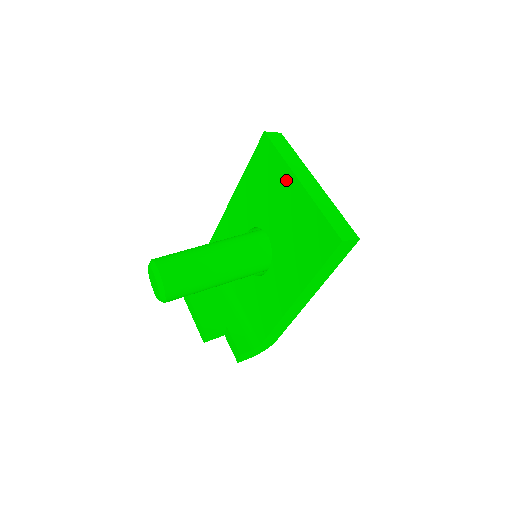
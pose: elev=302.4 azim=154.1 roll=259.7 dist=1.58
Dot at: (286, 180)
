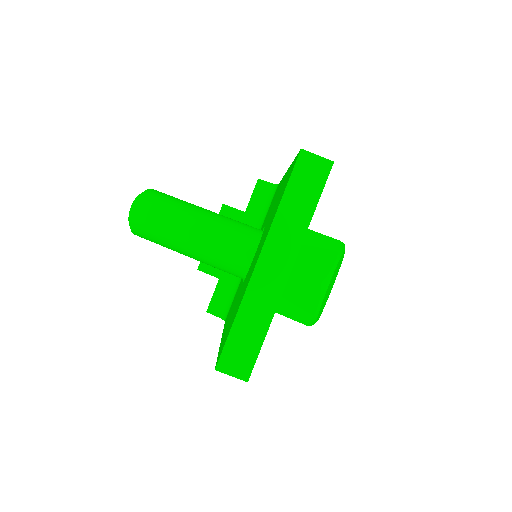
Dot at: (265, 237)
